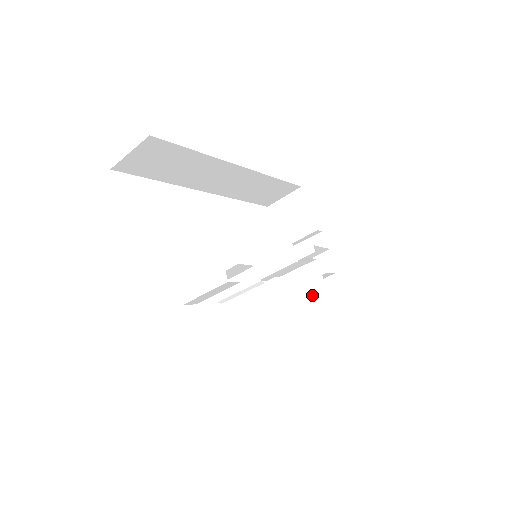
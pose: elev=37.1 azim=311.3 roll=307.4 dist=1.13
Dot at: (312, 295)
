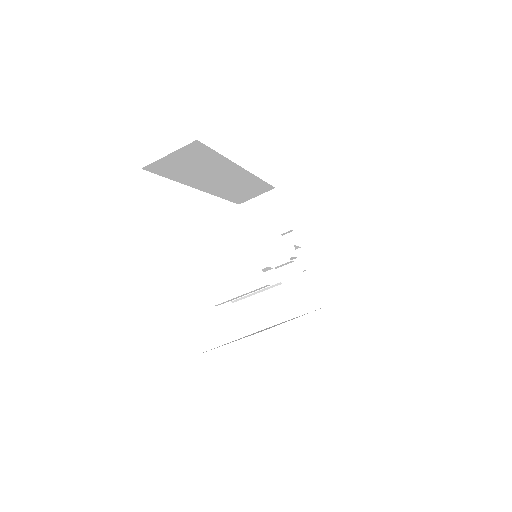
Dot at: (294, 291)
